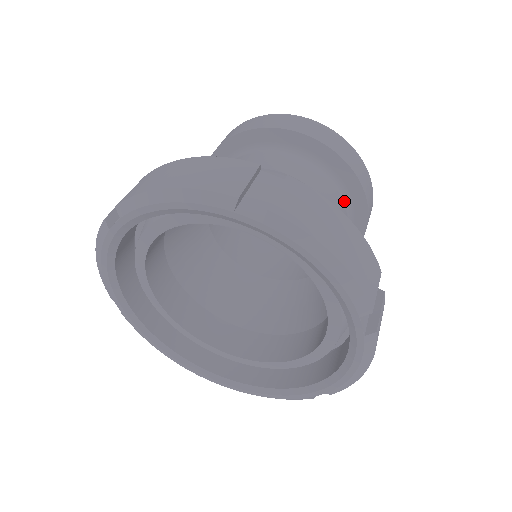
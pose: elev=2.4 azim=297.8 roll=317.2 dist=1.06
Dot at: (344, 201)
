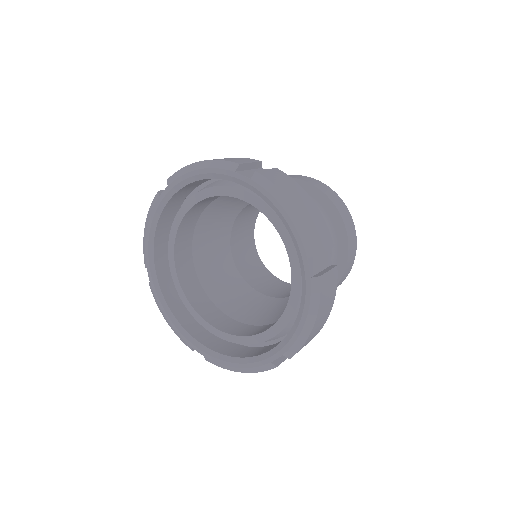
Dot at: (330, 233)
